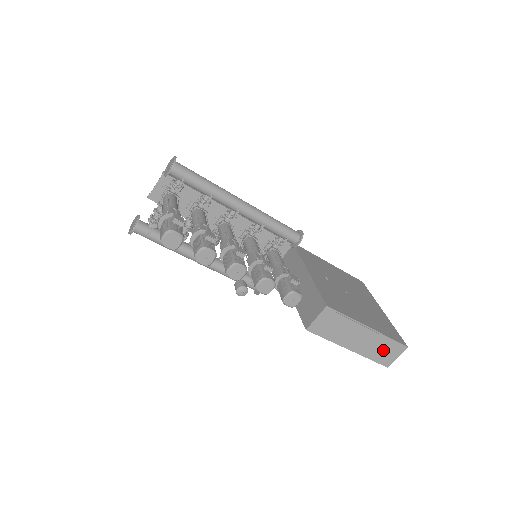
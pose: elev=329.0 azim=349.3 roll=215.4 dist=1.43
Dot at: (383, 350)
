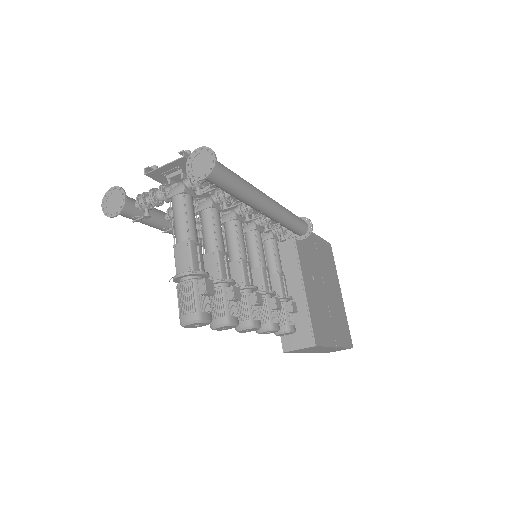
Dot at: (333, 350)
